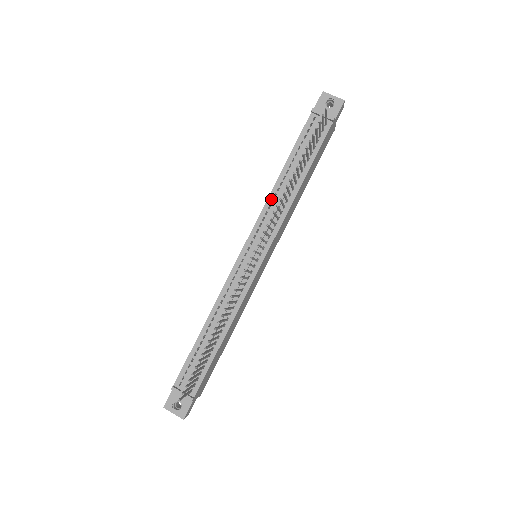
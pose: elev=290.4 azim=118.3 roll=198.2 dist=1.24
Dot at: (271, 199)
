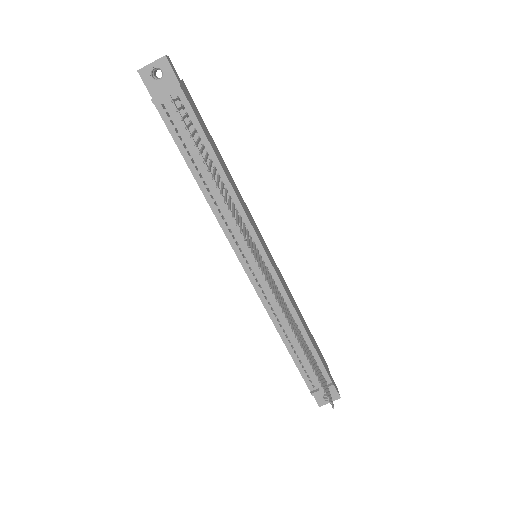
Dot at: (216, 210)
